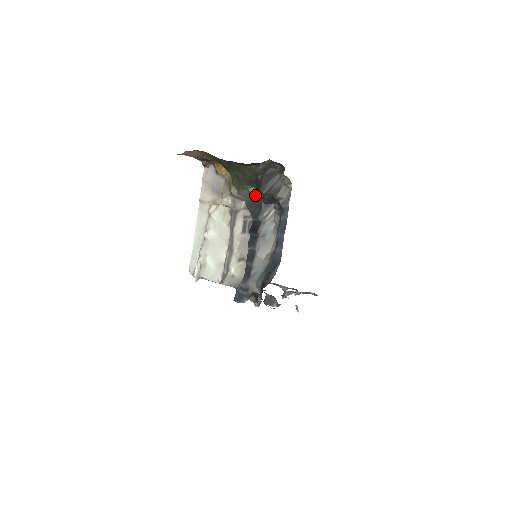
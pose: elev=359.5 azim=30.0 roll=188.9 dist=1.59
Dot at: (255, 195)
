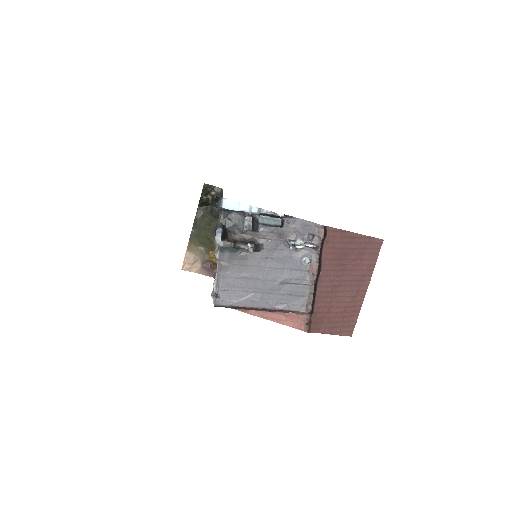
Dot at: occluded
